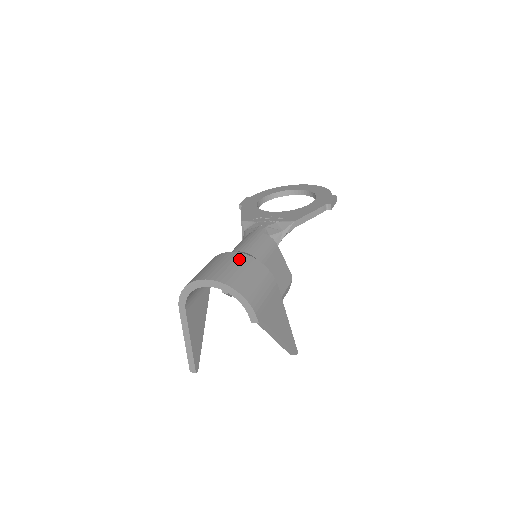
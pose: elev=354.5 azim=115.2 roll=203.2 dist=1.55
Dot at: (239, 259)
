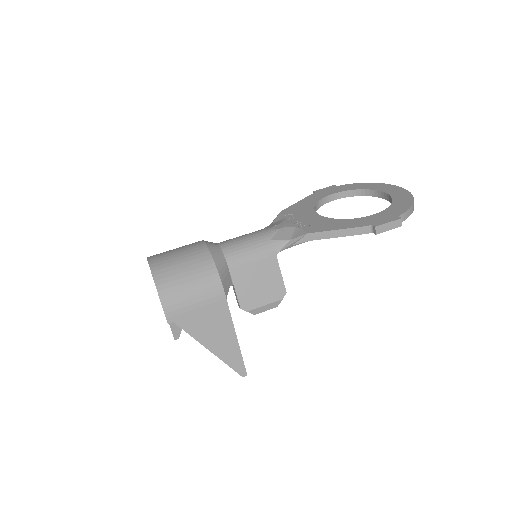
Dot at: (196, 253)
